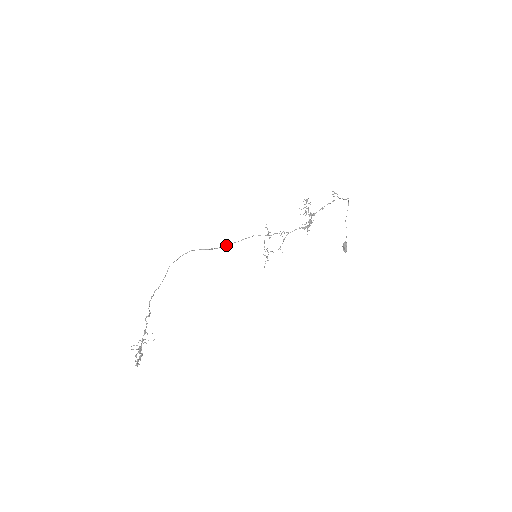
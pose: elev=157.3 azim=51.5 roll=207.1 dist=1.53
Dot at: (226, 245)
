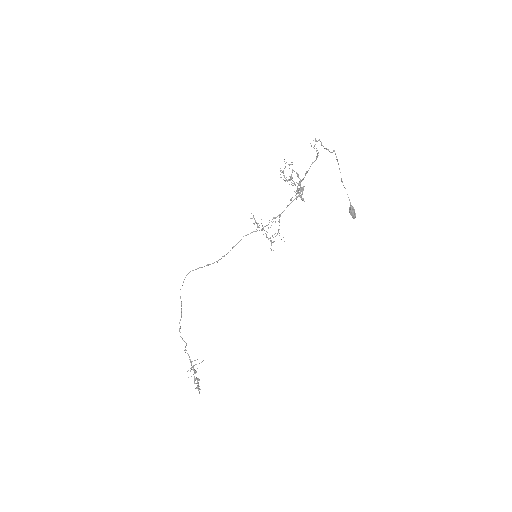
Dot at: (219, 259)
